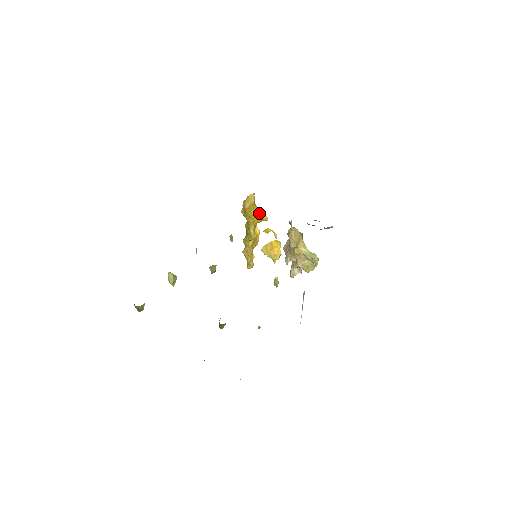
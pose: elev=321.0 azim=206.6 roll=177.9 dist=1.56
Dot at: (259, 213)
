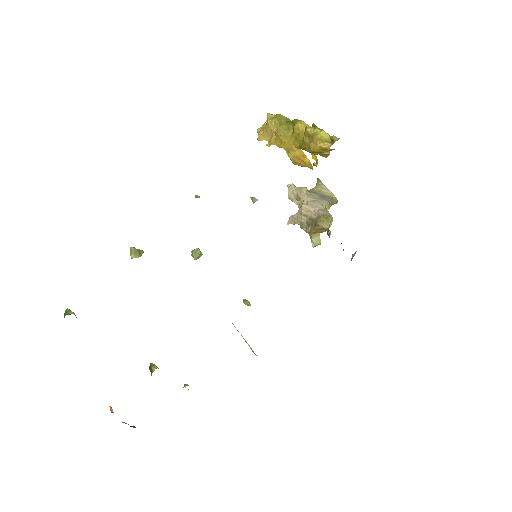
Dot at: occluded
